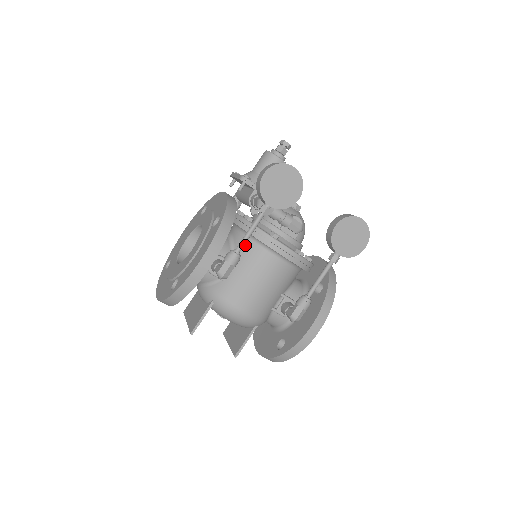
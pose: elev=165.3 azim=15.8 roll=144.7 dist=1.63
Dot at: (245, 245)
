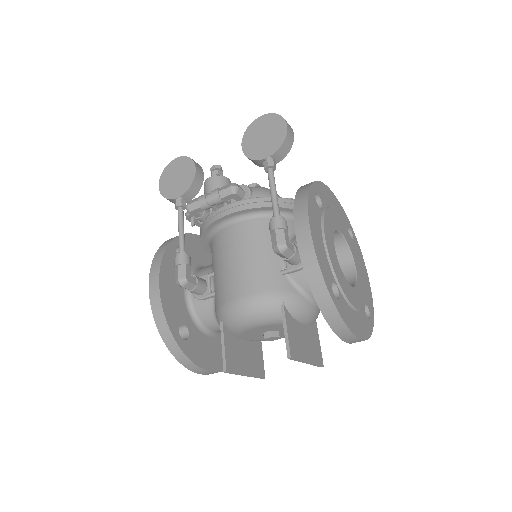
Dot at: (211, 250)
